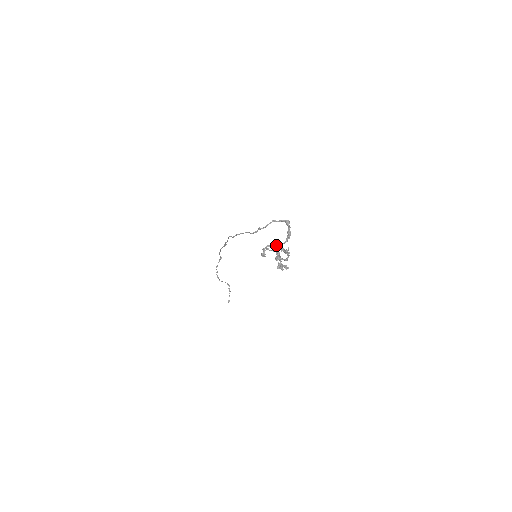
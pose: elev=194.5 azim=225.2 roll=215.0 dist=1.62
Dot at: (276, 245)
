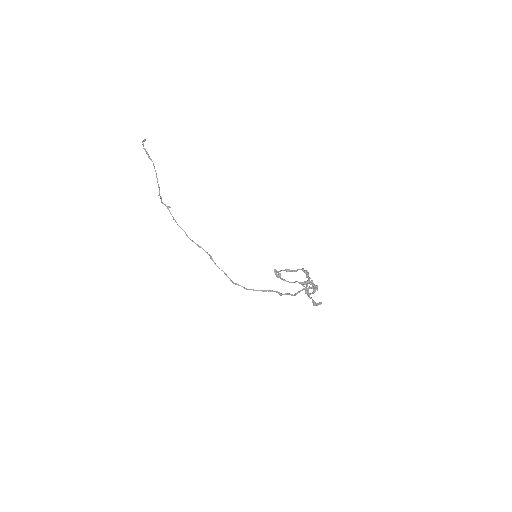
Dot at: occluded
